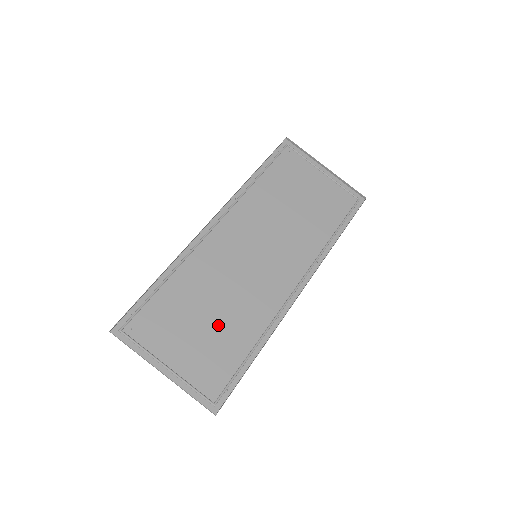
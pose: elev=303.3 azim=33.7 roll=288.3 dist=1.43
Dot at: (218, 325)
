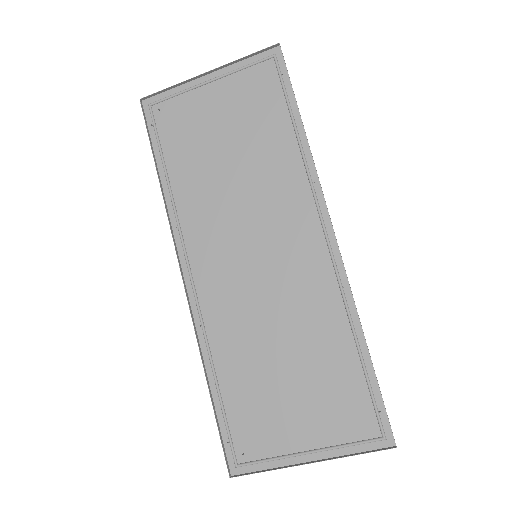
Dot at: (302, 364)
